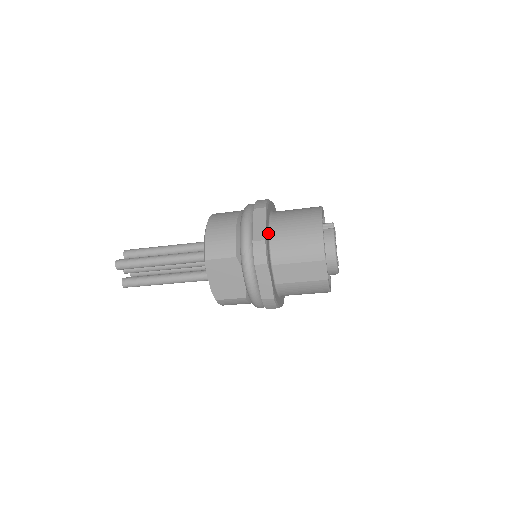
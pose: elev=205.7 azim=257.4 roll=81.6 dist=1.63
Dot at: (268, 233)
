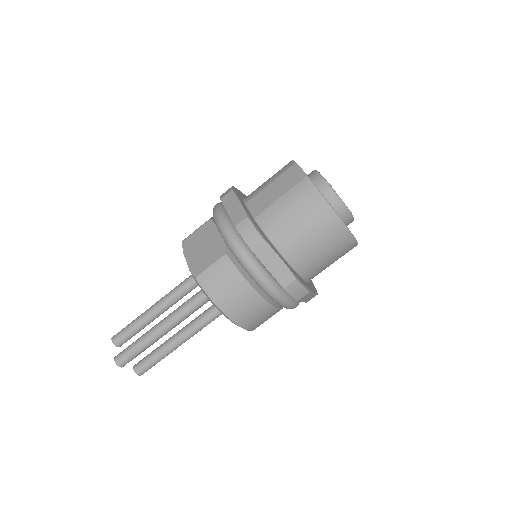
Dot at: occluded
